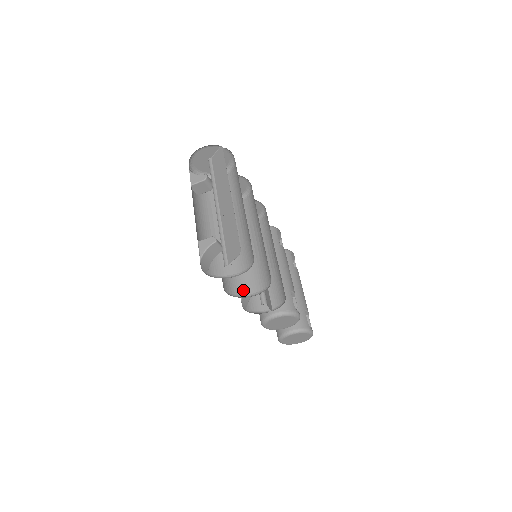
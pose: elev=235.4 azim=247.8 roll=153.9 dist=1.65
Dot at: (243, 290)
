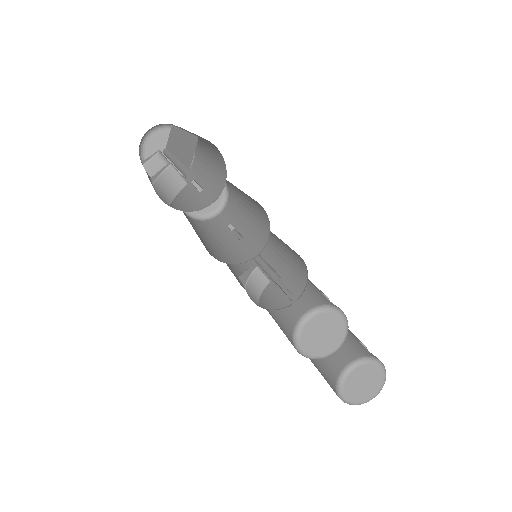
Dot at: (239, 260)
